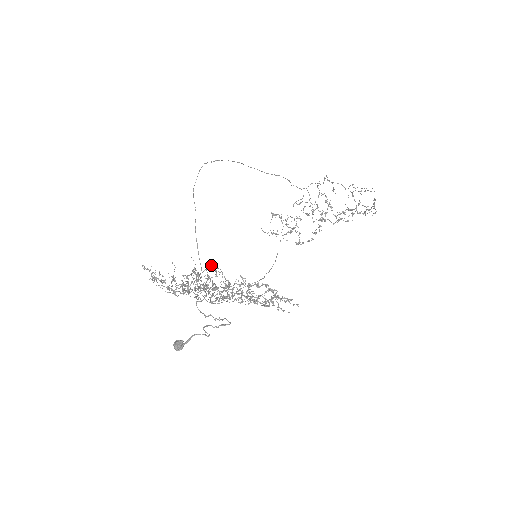
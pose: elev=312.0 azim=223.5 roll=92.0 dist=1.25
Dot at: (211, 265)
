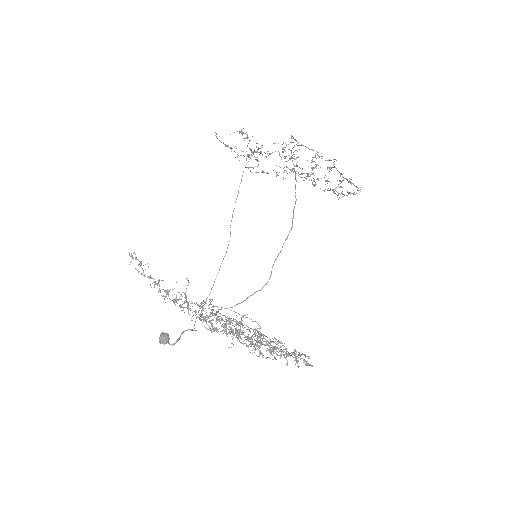
Dot at: (251, 319)
